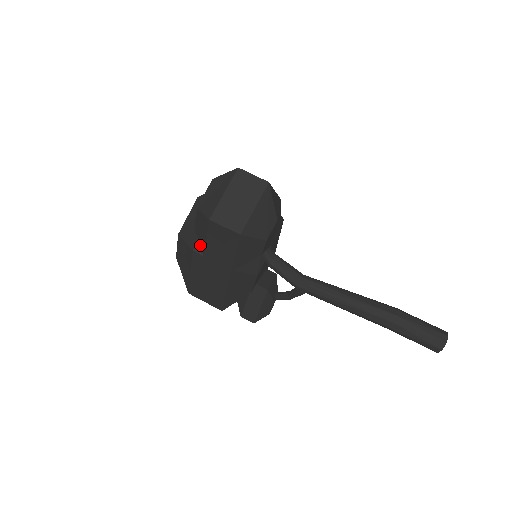
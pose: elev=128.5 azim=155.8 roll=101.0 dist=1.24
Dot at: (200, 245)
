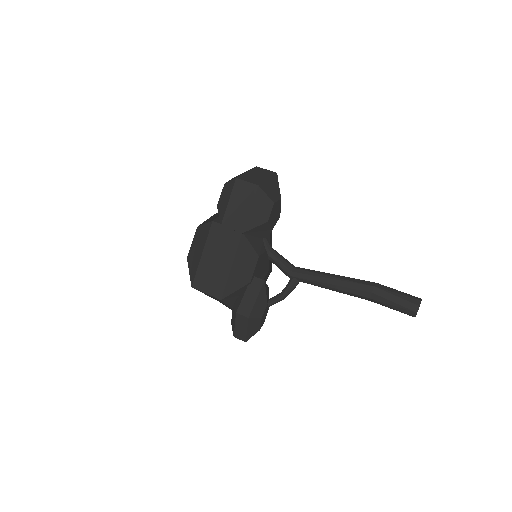
Dot at: (220, 216)
